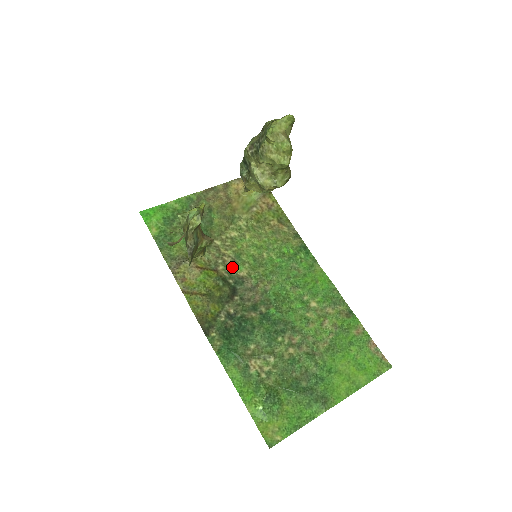
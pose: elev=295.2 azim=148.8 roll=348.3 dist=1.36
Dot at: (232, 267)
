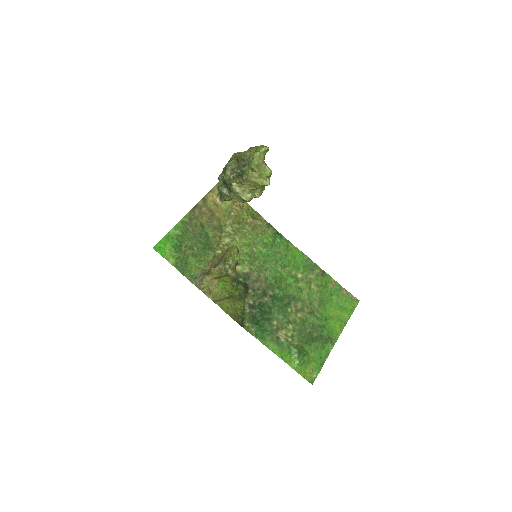
Dot at: (237, 268)
